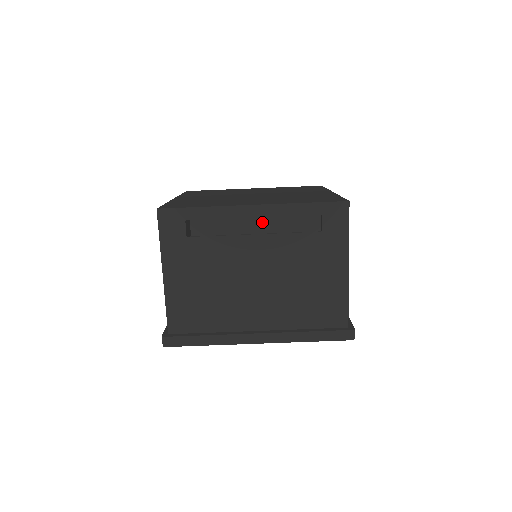
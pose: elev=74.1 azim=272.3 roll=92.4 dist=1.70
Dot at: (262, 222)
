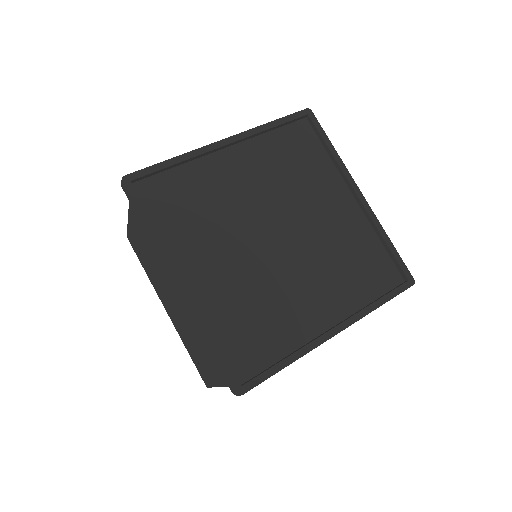
Dot at: occluded
